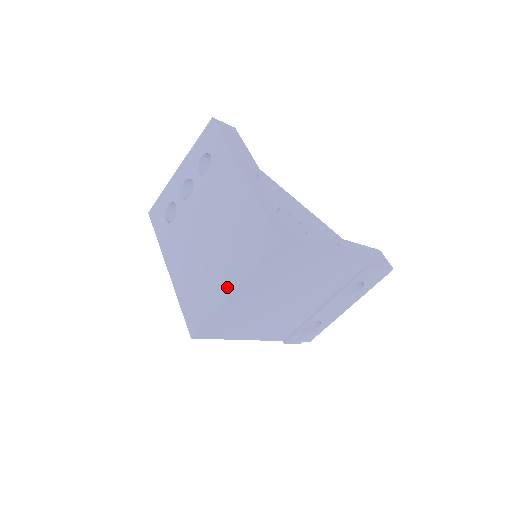
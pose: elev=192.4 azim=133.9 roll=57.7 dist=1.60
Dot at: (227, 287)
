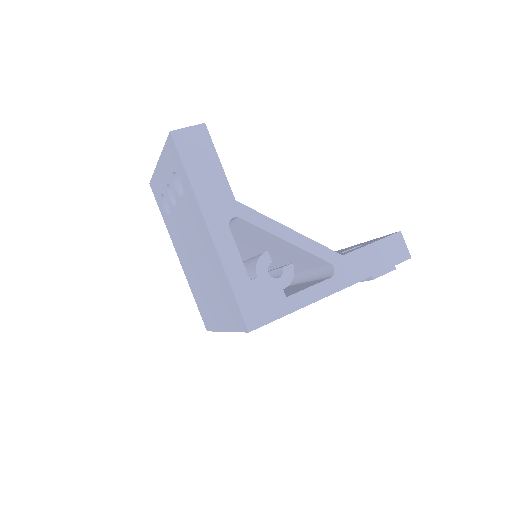
Dot at: (220, 323)
